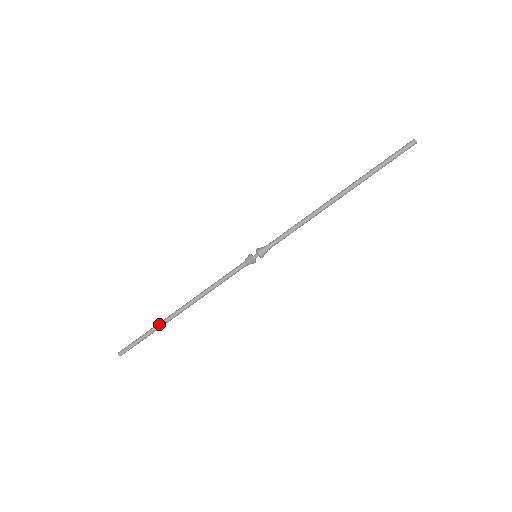
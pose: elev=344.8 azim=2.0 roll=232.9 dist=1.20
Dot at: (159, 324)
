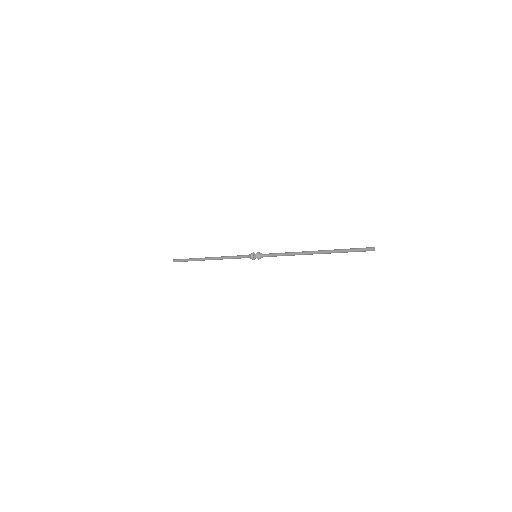
Dot at: (196, 259)
